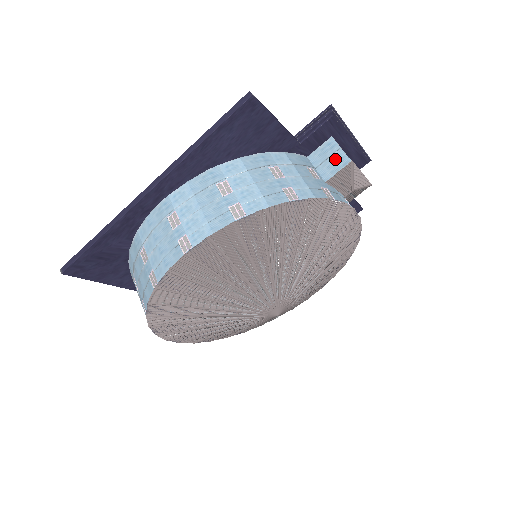
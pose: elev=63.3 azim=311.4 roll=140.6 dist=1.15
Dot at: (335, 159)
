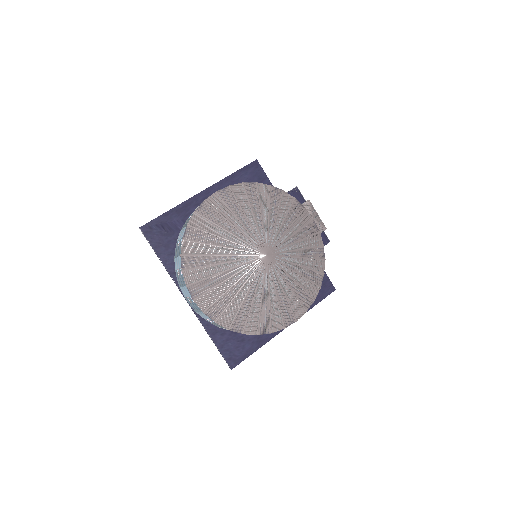
Dot at: occluded
